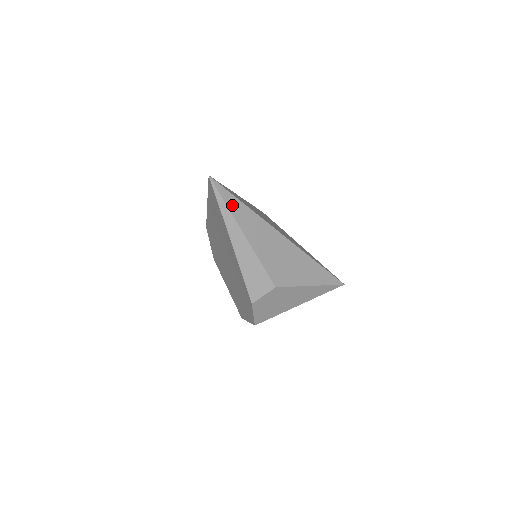
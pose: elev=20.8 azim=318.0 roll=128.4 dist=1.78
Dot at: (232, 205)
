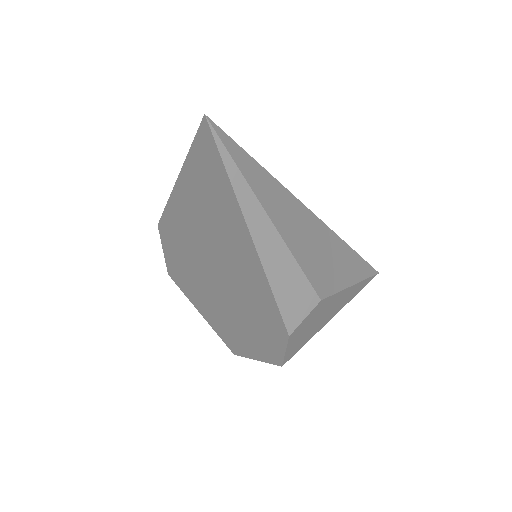
Dot at: (247, 170)
